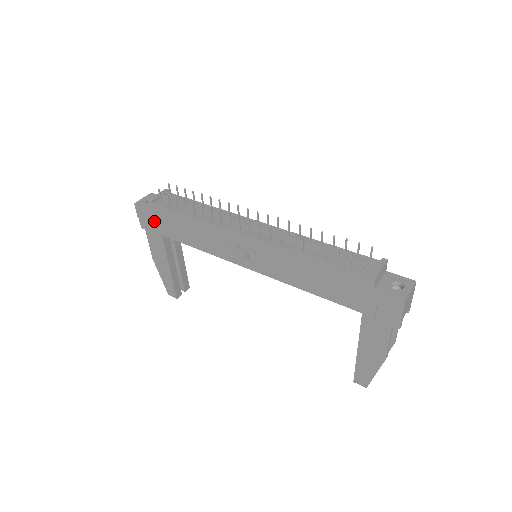
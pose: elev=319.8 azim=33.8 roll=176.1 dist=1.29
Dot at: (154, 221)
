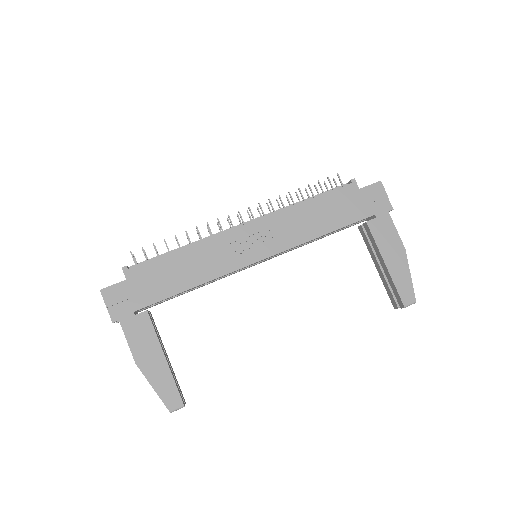
Dot at: (133, 293)
